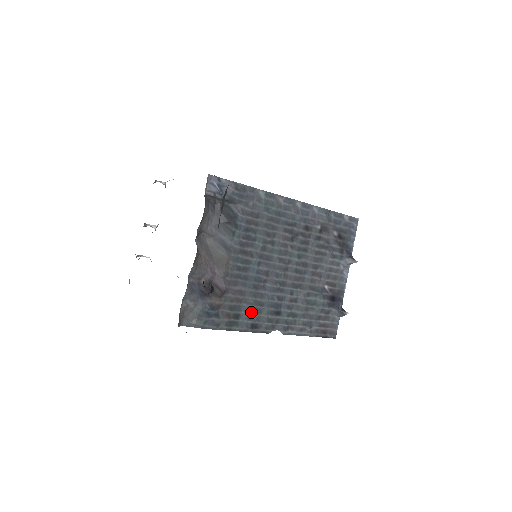
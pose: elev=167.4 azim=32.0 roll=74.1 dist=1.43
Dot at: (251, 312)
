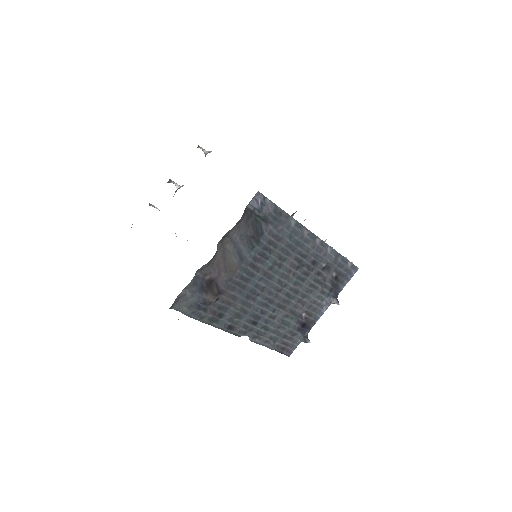
Dot at: (234, 316)
